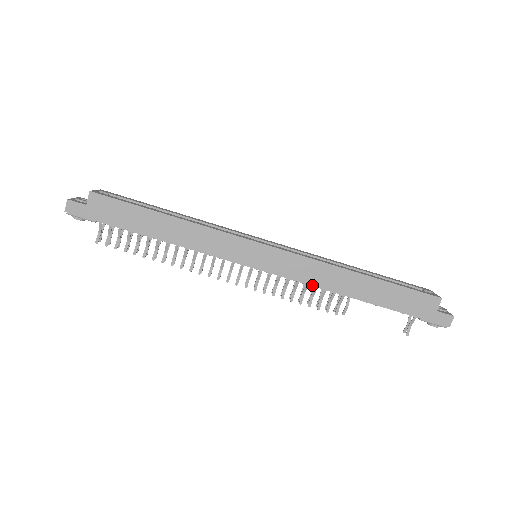
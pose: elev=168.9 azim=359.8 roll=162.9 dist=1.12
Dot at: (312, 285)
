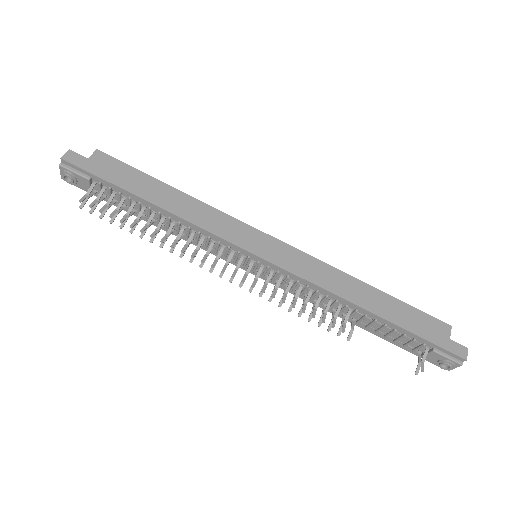
Dot at: (319, 286)
